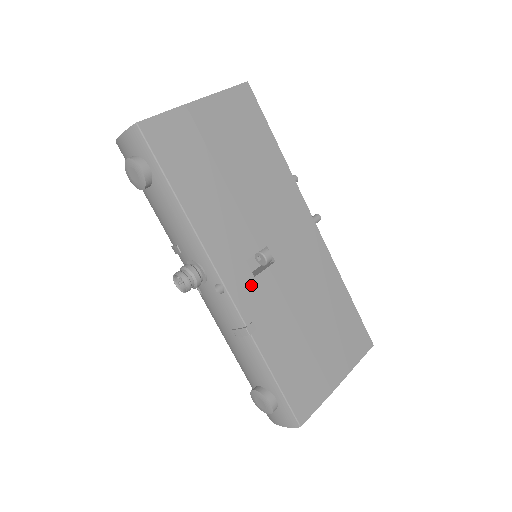
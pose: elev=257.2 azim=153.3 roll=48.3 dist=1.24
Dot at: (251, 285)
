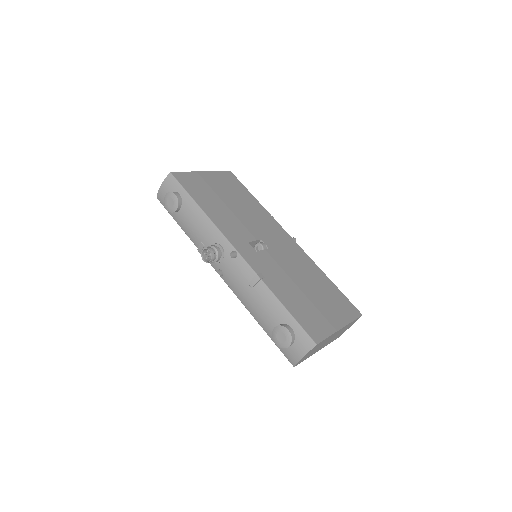
Dot at: (255, 255)
